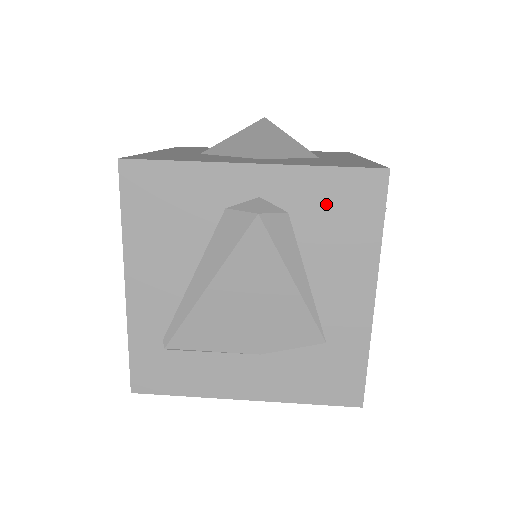
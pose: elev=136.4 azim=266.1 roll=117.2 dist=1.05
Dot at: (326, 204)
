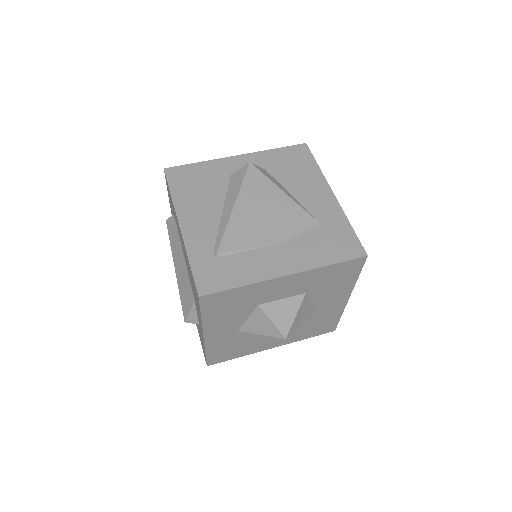
Dot at: (283, 162)
